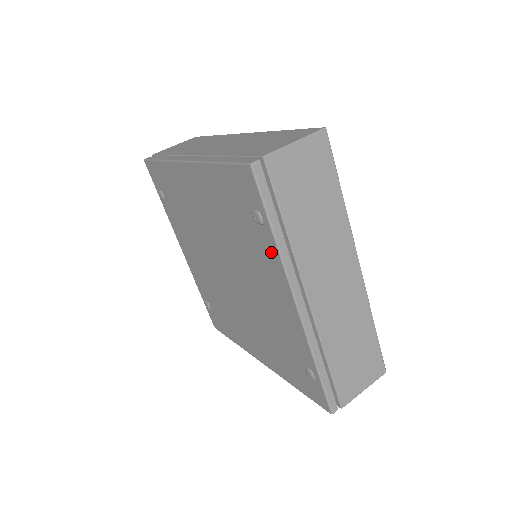
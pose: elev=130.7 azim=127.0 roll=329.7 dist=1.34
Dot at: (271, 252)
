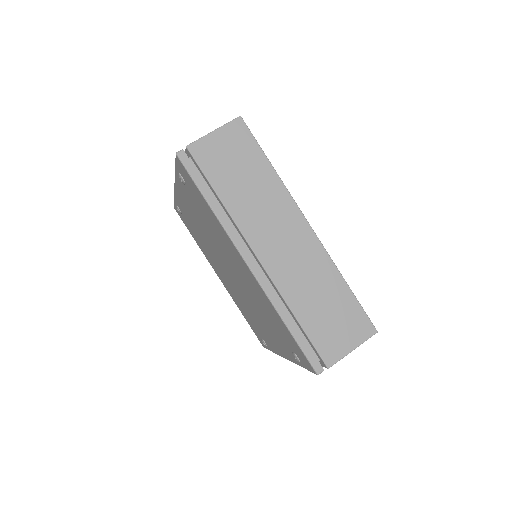
Dot at: (290, 355)
